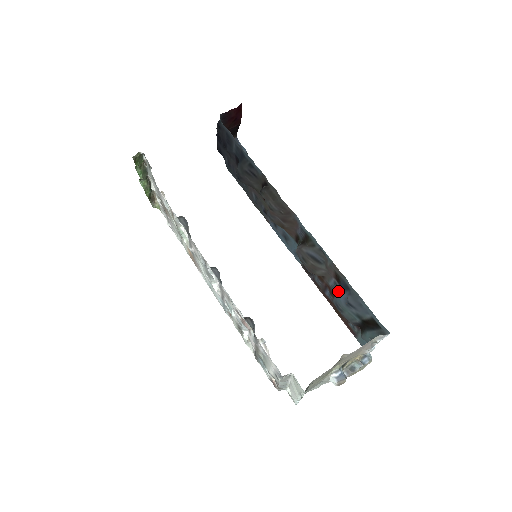
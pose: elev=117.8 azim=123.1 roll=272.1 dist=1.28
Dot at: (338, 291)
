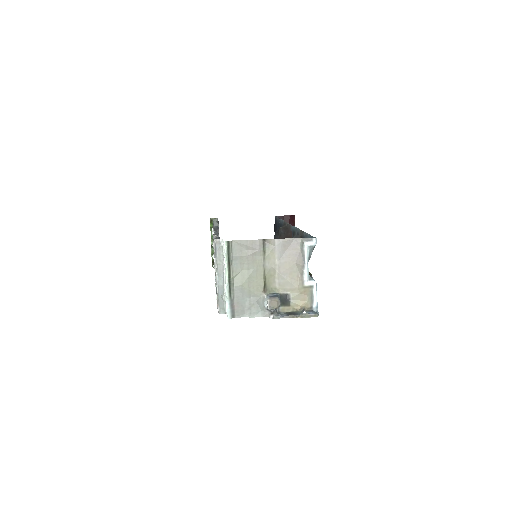
Dot at: occluded
